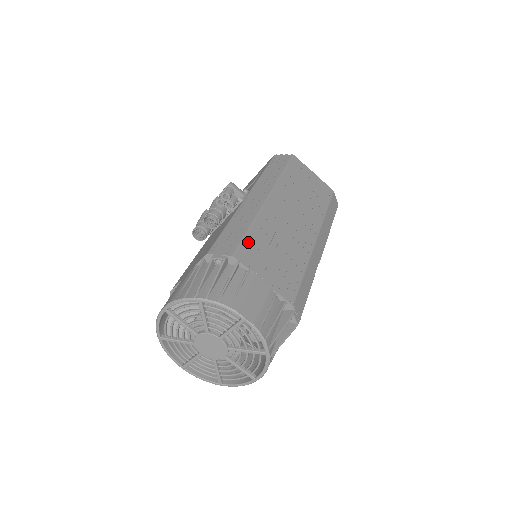
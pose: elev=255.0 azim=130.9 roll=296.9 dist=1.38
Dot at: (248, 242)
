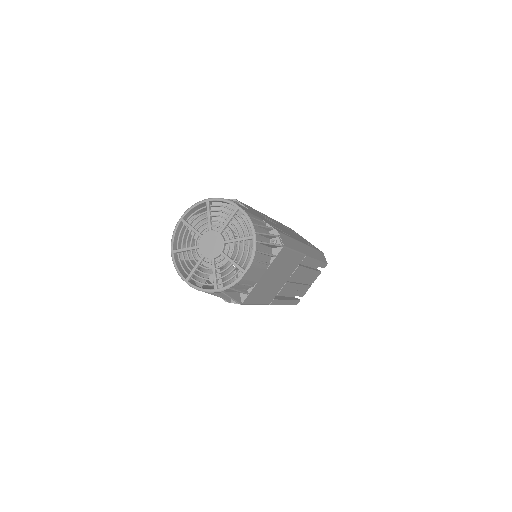
Dot at: (247, 206)
